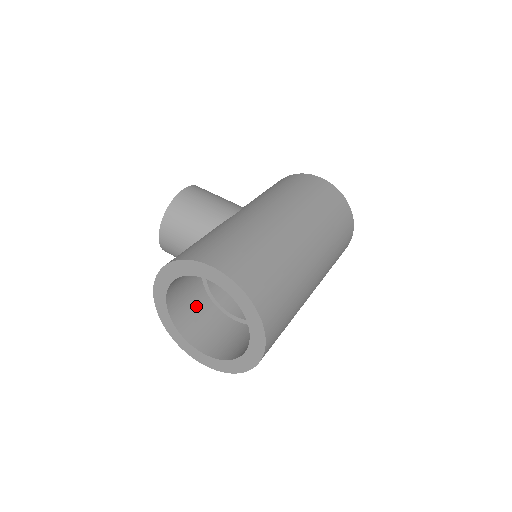
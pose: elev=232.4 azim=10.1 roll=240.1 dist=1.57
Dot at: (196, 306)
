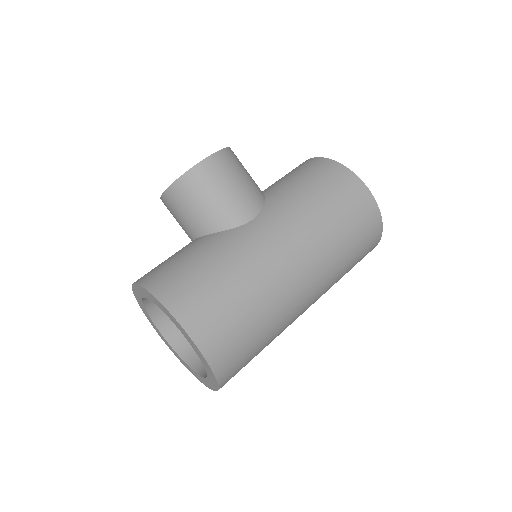
Dot at: occluded
